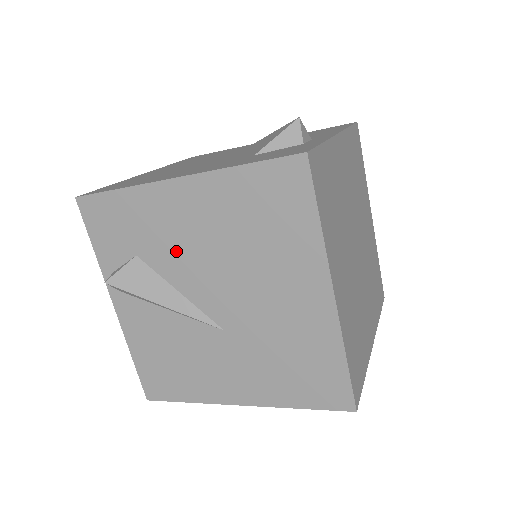
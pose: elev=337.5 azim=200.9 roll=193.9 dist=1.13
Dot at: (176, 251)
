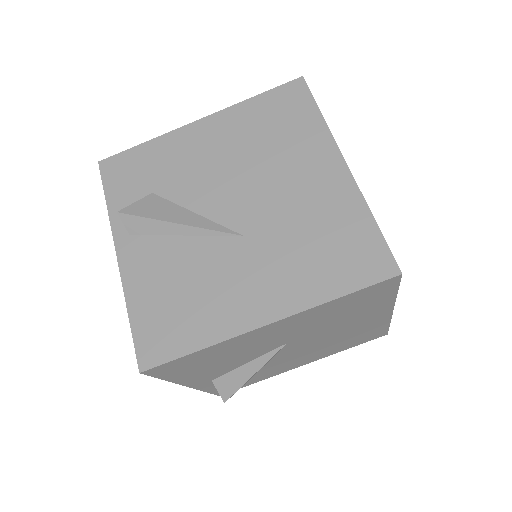
Dot at: (194, 176)
